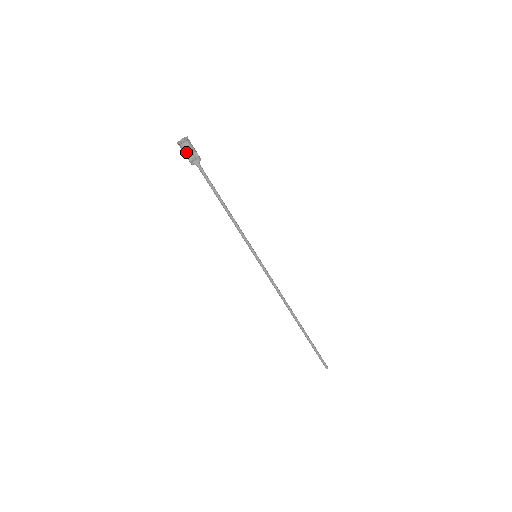
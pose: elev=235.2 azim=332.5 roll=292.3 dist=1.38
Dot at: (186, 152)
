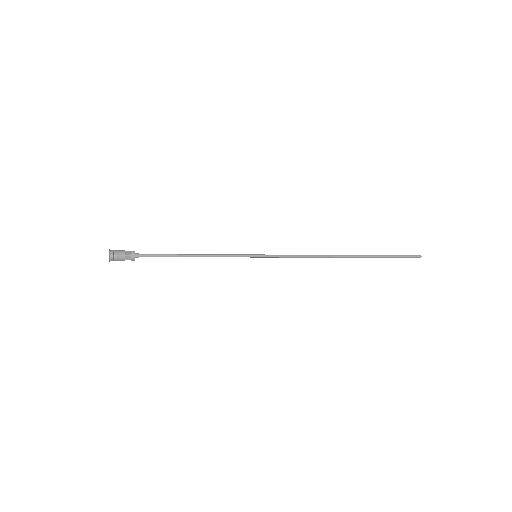
Dot at: occluded
